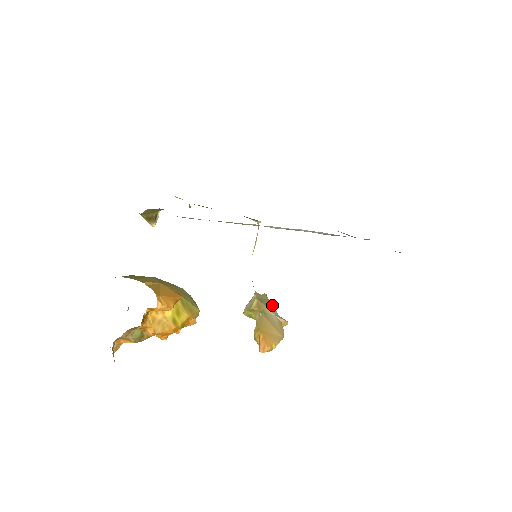
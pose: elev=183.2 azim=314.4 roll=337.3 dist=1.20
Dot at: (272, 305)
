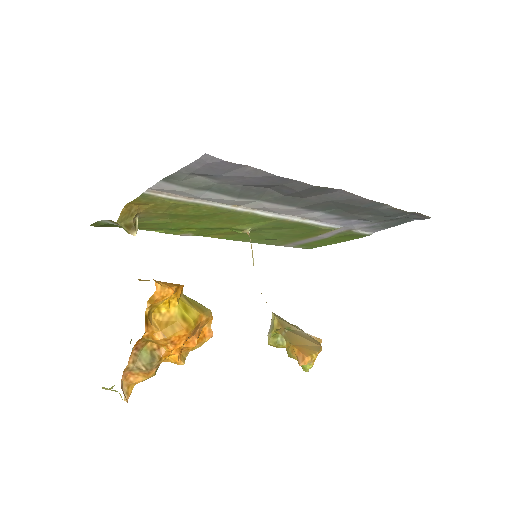
Dot at: (296, 326)
